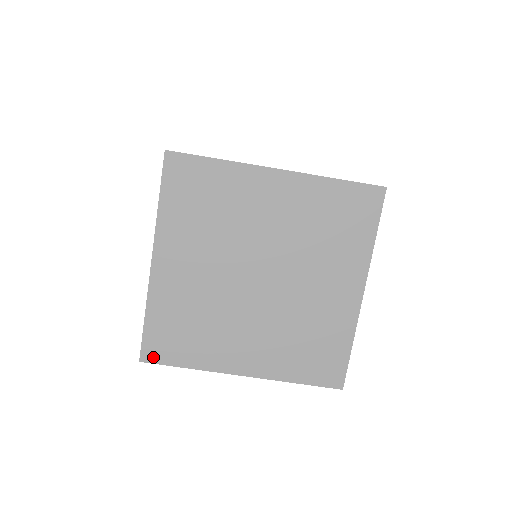
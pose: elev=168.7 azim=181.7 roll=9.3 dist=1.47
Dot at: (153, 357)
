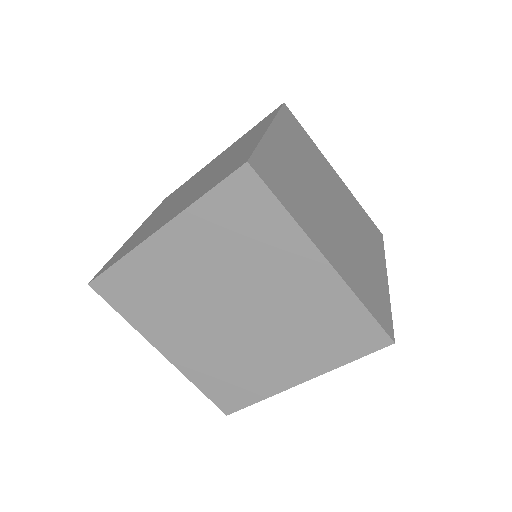
Dot at: (260, 172)
